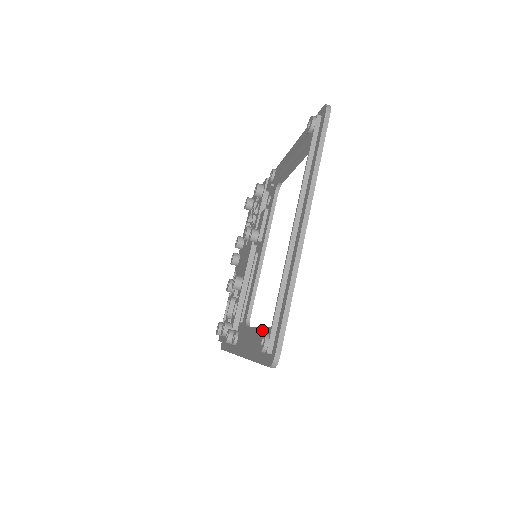
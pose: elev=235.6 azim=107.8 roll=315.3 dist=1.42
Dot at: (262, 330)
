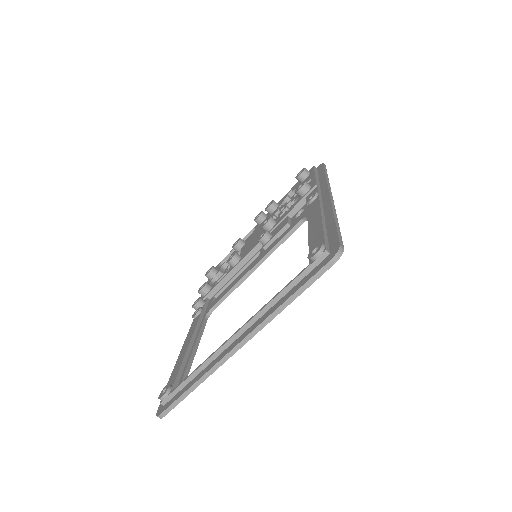
Dot at: (187, 361)
